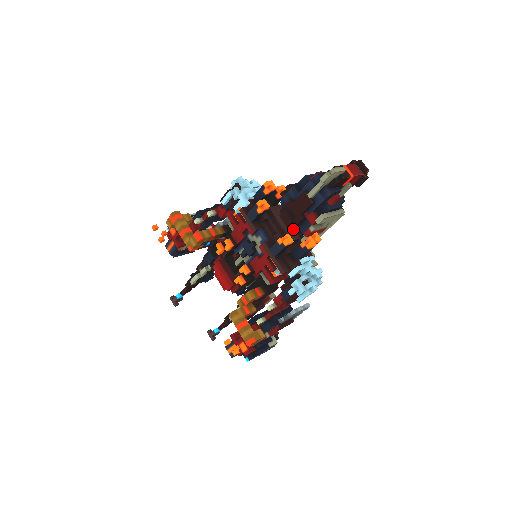
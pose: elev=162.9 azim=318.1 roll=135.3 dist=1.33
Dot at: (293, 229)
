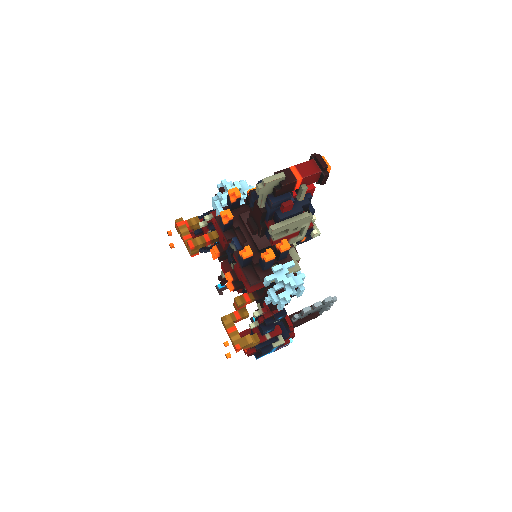
Dot at: occluded
